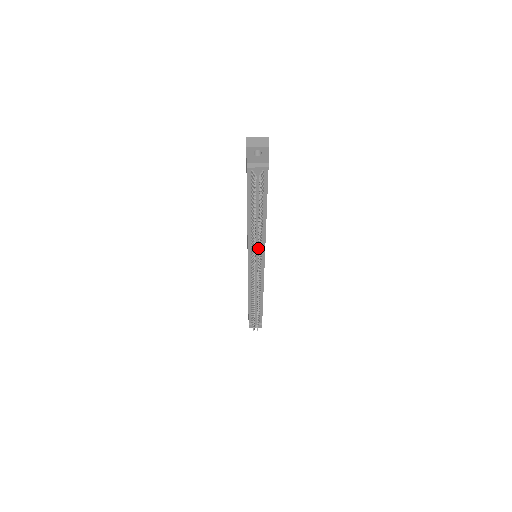
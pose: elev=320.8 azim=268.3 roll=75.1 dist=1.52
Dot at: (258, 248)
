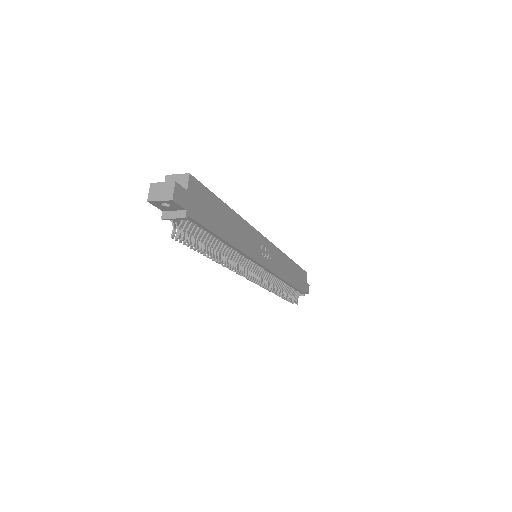
Dot at: (237, 267)
